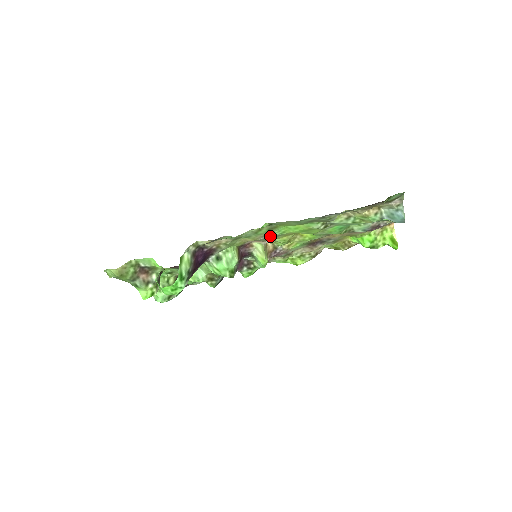
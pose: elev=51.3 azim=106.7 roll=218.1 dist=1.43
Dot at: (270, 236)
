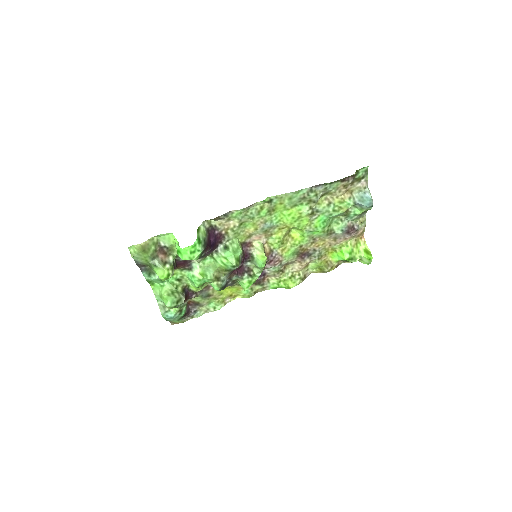
Dot at: (269, 225)
